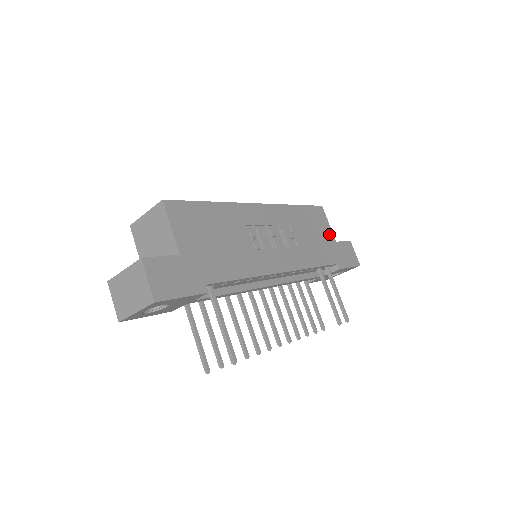
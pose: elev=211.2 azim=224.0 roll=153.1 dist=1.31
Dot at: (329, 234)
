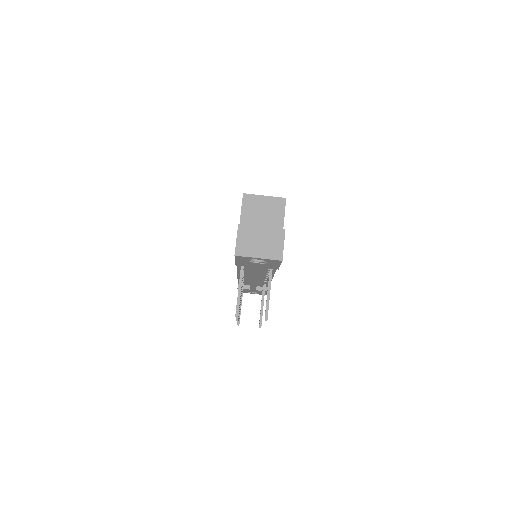
Dot at: occluded
